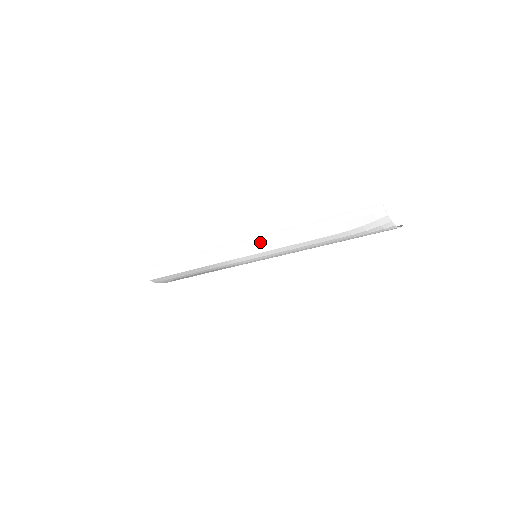
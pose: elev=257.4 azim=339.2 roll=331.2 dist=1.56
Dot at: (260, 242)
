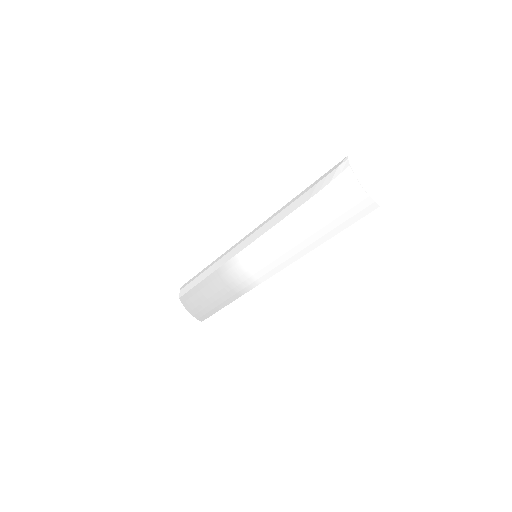
Dot at: (259, 228)
